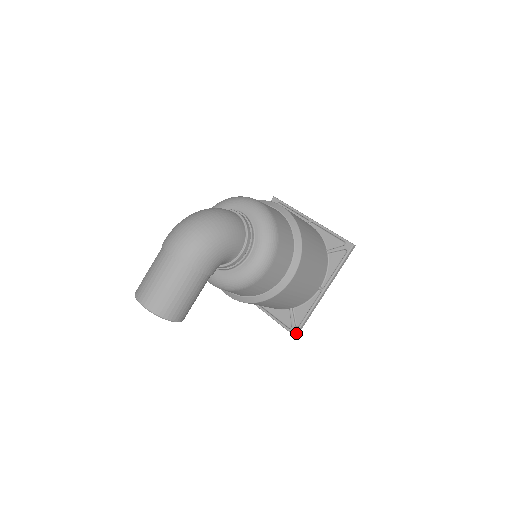
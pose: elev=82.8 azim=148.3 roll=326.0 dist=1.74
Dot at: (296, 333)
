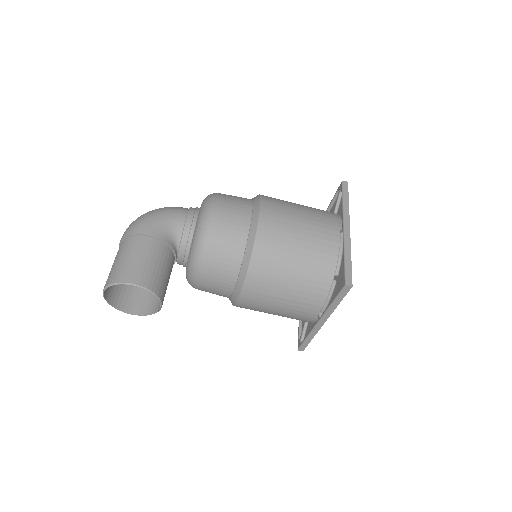
Dot at: (345, 281)
